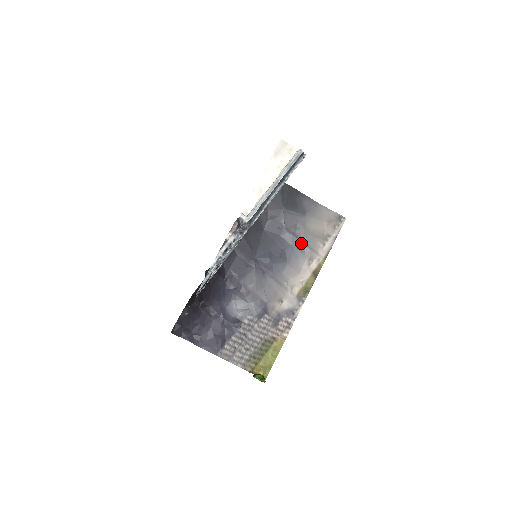
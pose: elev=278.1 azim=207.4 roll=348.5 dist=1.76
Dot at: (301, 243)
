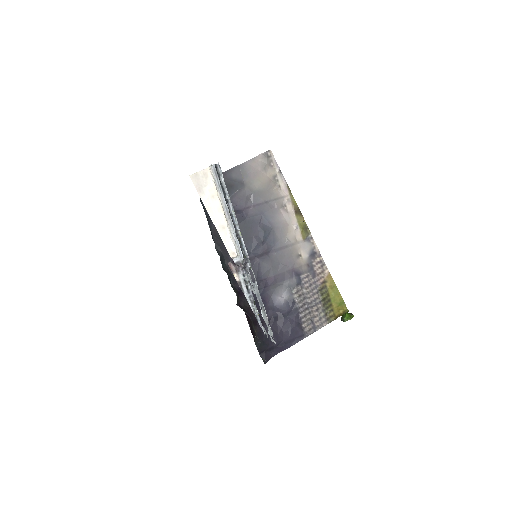
Dot at: (265, 205)
